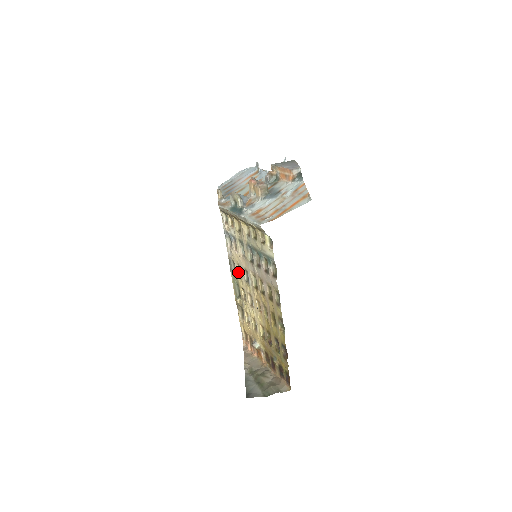
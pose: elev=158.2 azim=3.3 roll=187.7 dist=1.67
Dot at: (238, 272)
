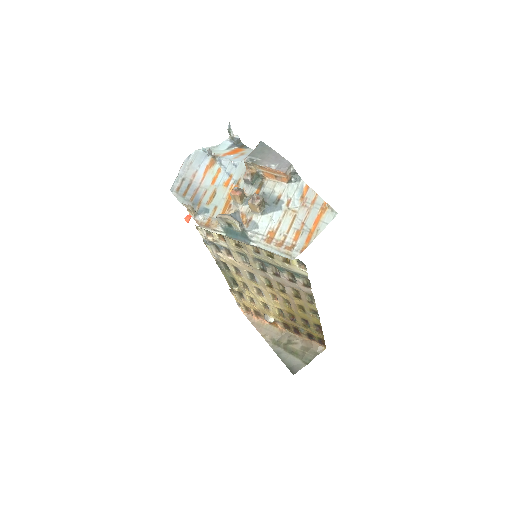
Dot at: (234, 271)
